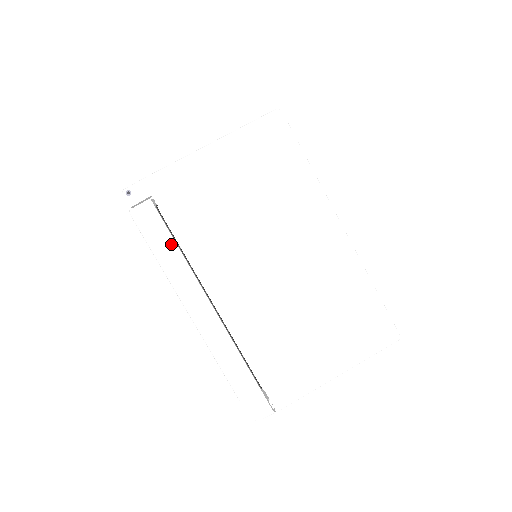
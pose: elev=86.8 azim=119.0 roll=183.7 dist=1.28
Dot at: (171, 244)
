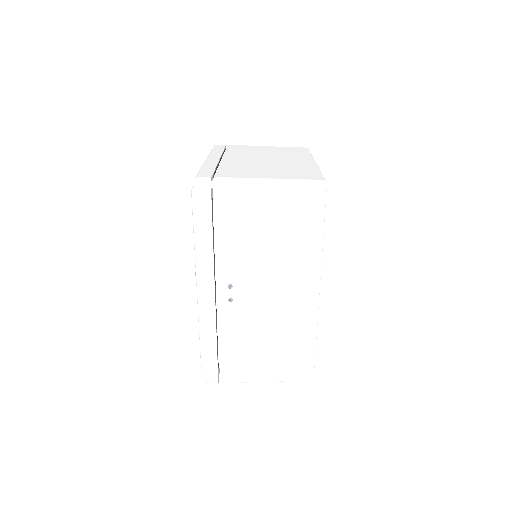
Dot at: (221, 151)
